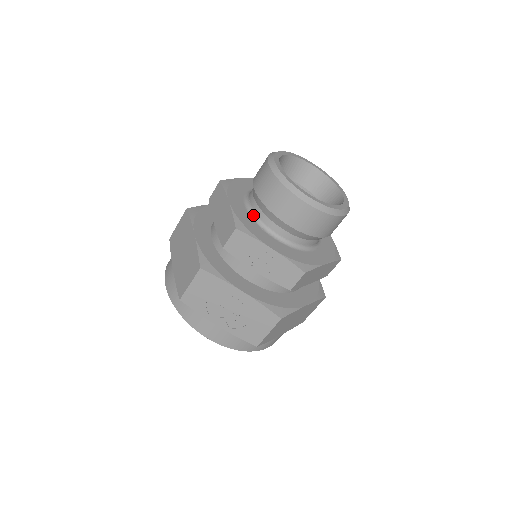
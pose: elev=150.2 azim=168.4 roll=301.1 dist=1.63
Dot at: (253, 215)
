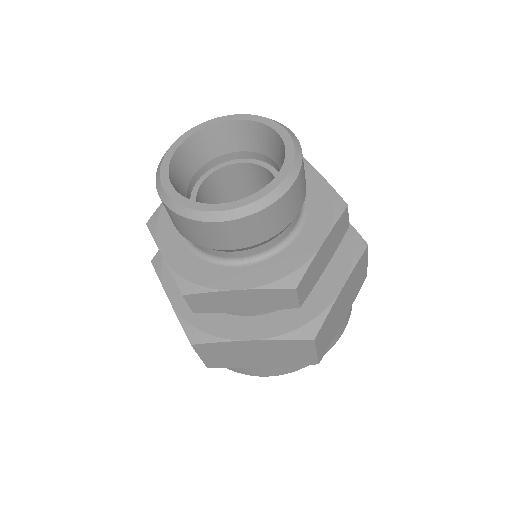
Dot at: occluded
